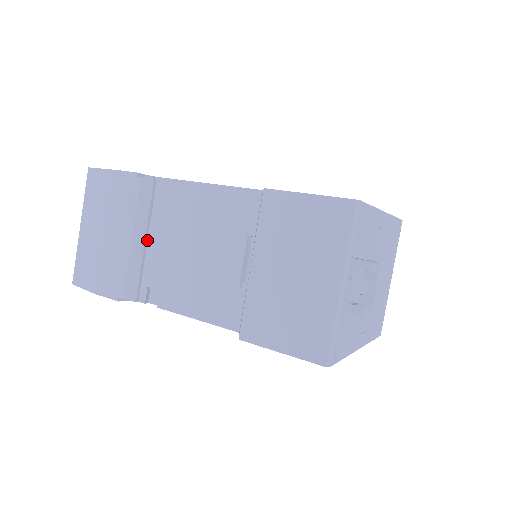
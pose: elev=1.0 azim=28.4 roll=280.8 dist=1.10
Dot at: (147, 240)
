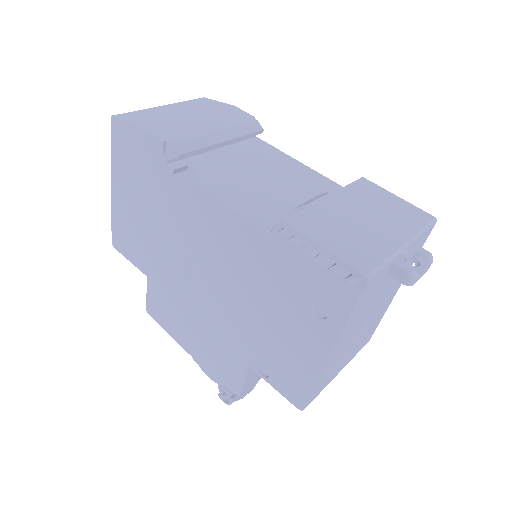
Dot at: occluded
